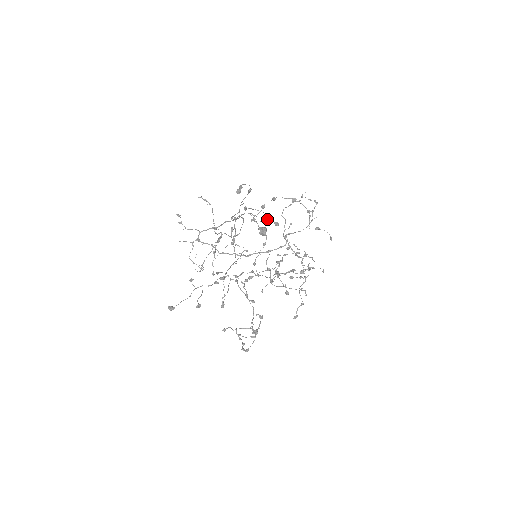
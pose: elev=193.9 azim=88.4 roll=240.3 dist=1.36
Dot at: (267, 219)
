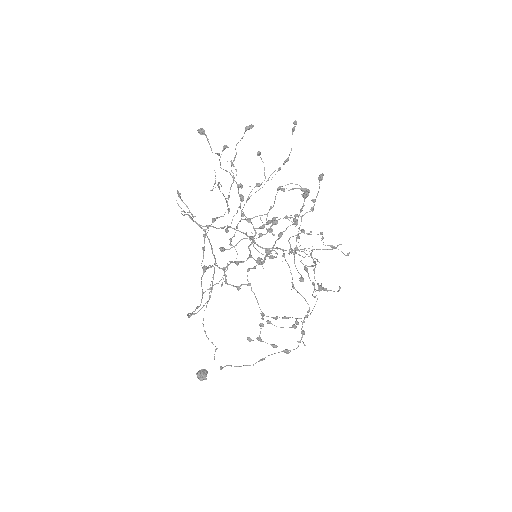
Dot at: (214, 356)
